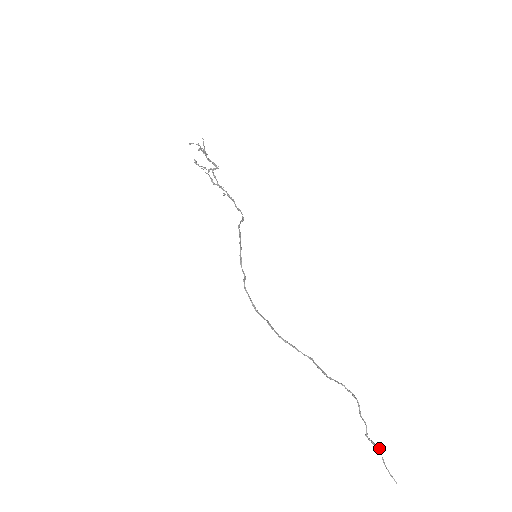
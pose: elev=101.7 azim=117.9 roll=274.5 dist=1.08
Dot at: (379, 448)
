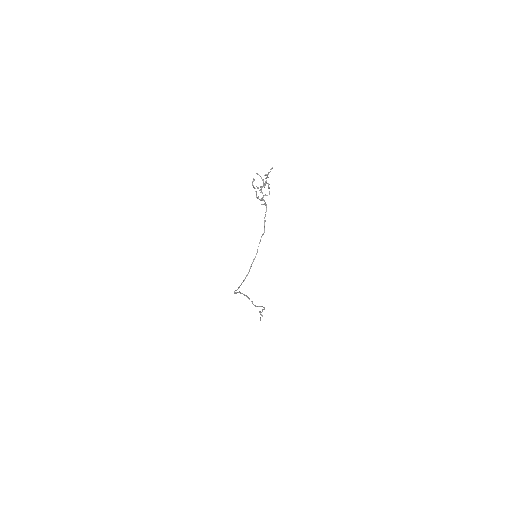
Dot at: (262, 316)
